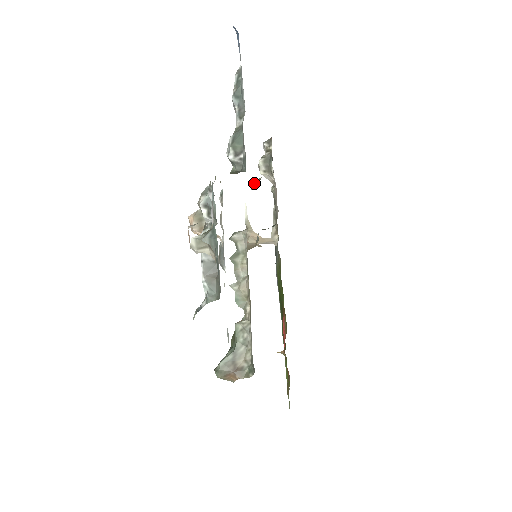
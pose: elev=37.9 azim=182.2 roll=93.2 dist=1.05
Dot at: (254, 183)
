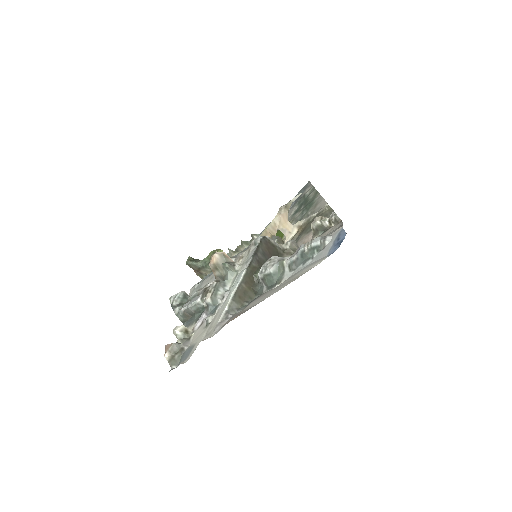
Dot at: (287, 246)
